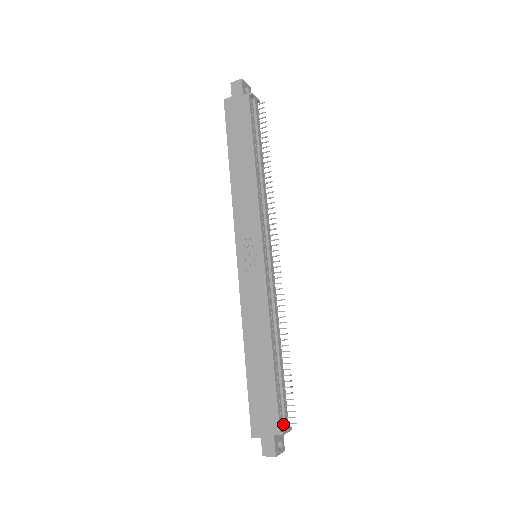
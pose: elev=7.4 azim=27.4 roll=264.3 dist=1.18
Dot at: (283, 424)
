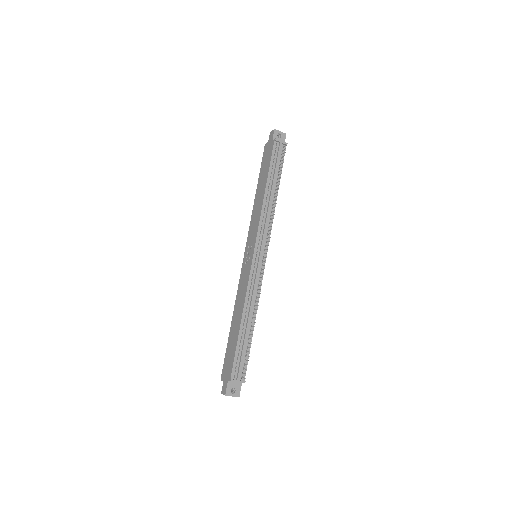
Dot at: (237, 376)
